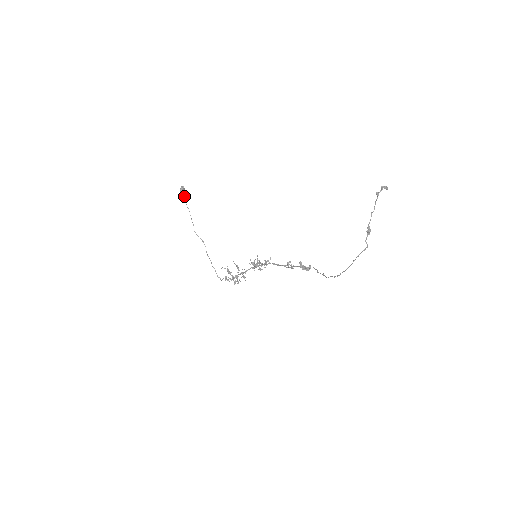
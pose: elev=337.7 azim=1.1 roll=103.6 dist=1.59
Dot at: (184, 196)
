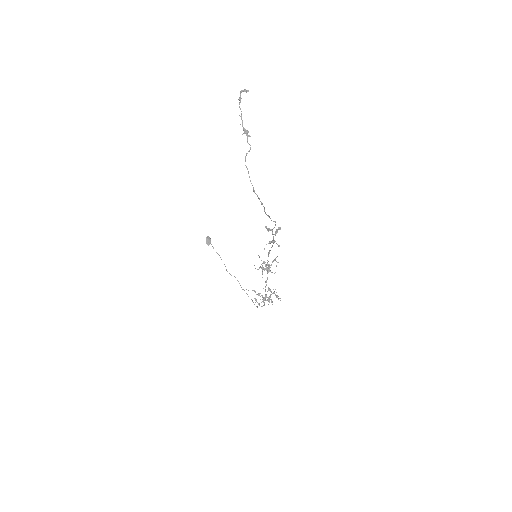
Dot at: occluded
